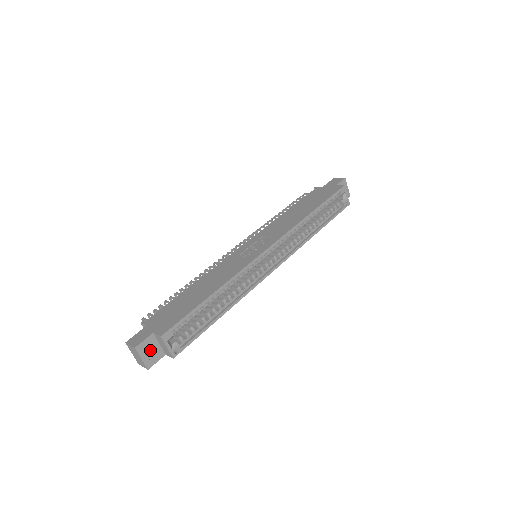
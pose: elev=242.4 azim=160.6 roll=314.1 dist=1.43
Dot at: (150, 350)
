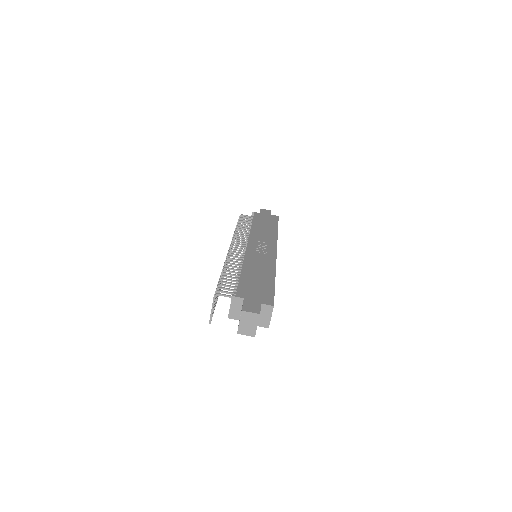
Dot at: occluded
